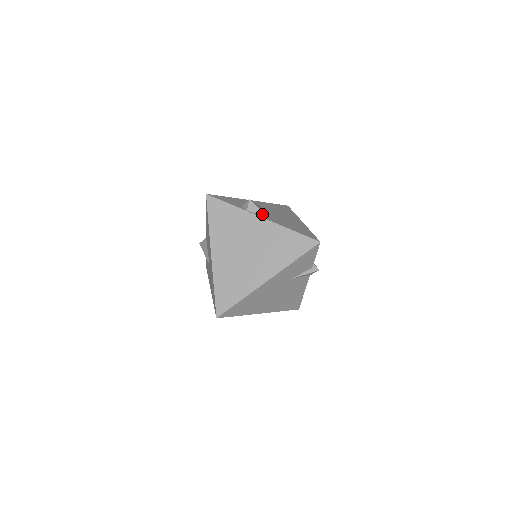
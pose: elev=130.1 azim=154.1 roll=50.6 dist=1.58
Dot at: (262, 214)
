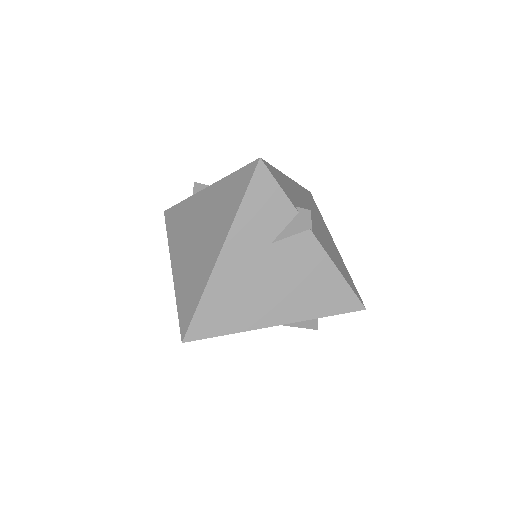
Dot at: occluded
